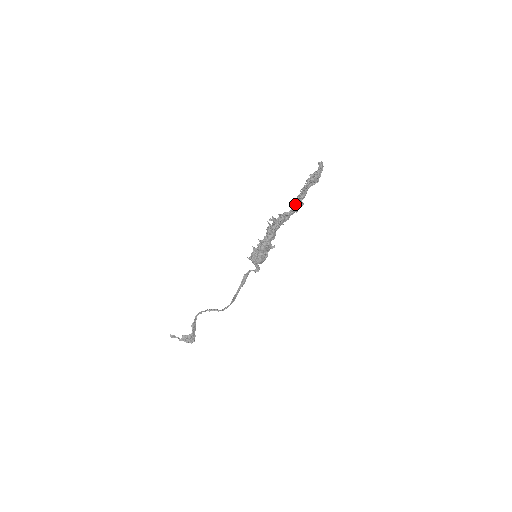
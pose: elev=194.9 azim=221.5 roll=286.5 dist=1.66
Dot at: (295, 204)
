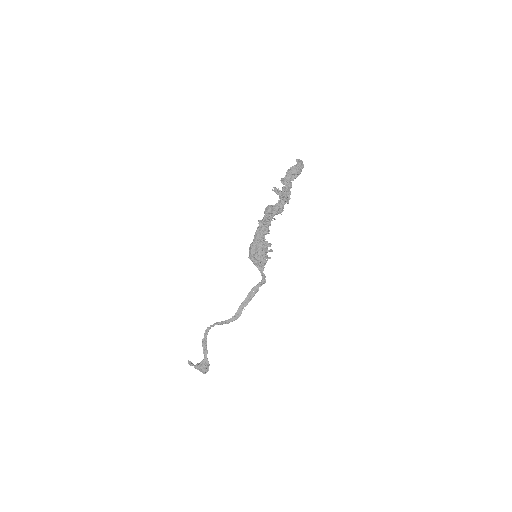
Dot at: (278, 193)
